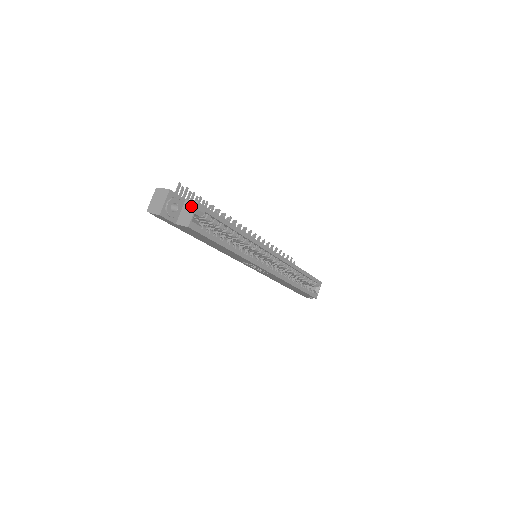
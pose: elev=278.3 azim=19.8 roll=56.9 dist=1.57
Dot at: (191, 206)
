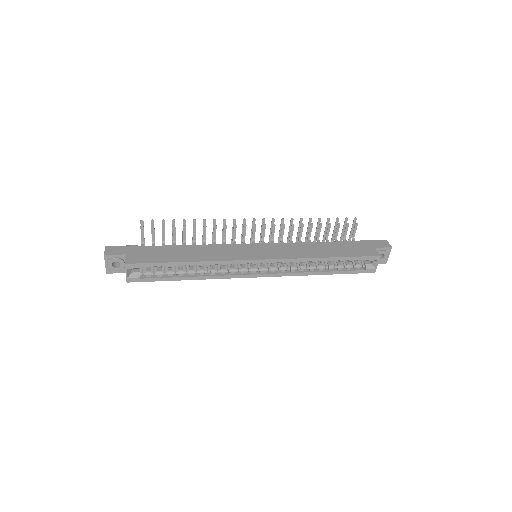
Dot at: occluded
